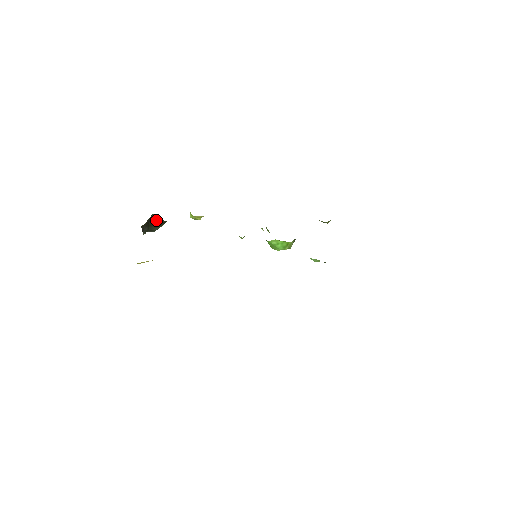
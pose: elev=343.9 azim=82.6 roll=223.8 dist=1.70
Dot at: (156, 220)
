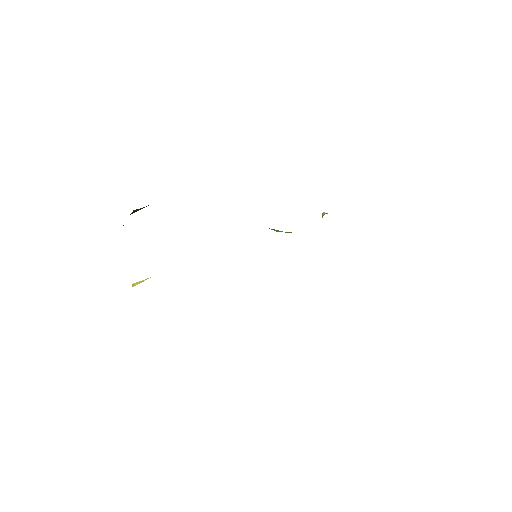
Dot at: (137, 210)
